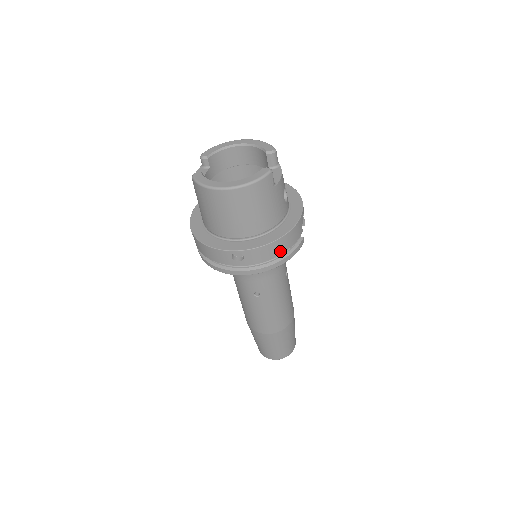
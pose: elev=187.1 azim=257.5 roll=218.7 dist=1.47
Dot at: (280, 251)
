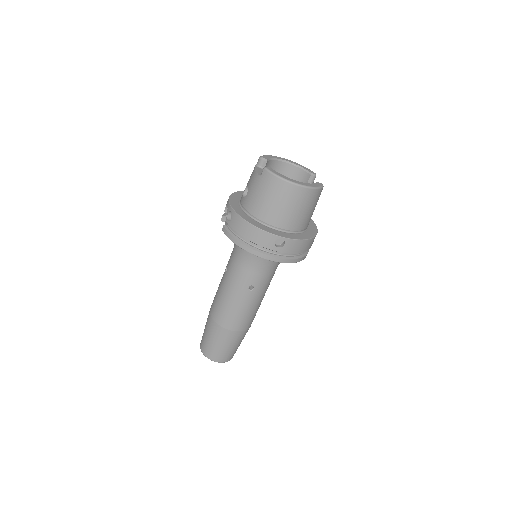
Dot at: (304, 250)
